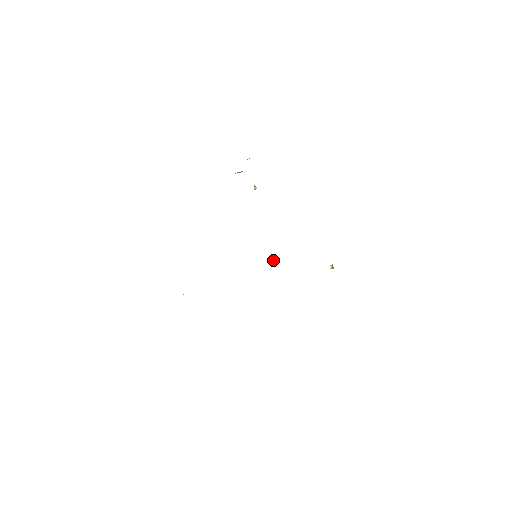
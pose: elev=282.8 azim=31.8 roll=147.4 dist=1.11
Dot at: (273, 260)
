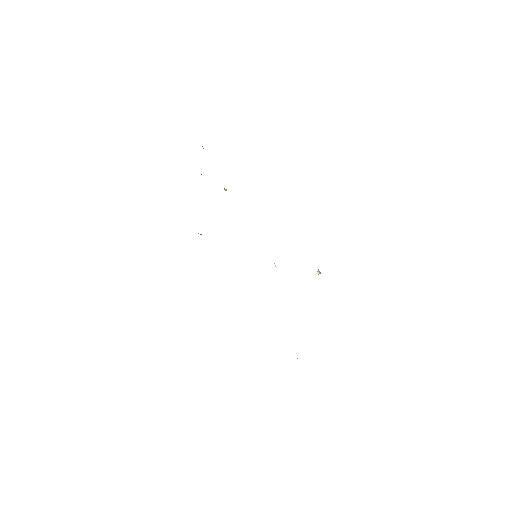
Dot at: occluded
